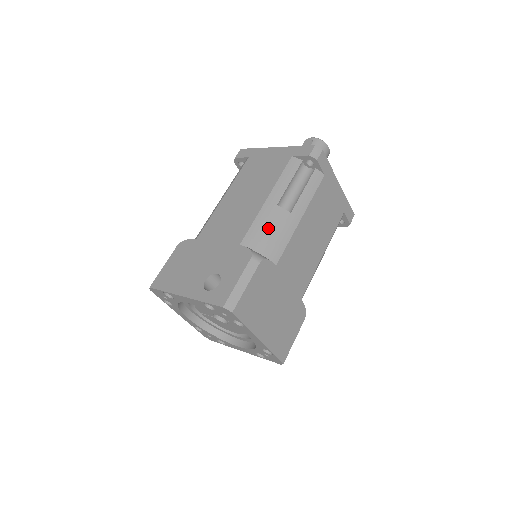
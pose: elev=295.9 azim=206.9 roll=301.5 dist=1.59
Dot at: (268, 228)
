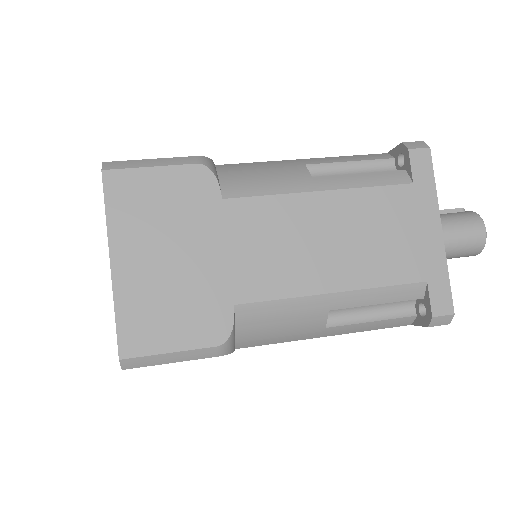
Dot at: (264, 170)
